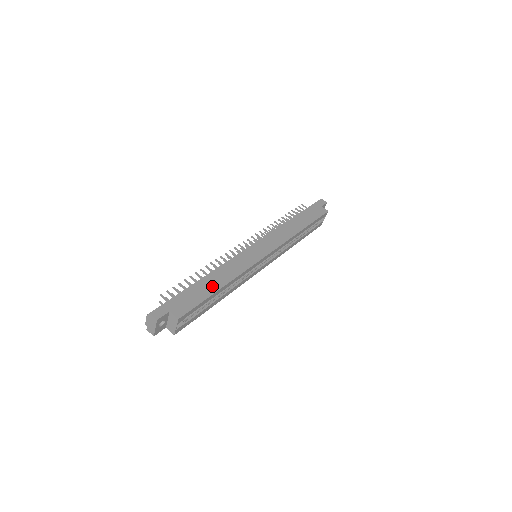
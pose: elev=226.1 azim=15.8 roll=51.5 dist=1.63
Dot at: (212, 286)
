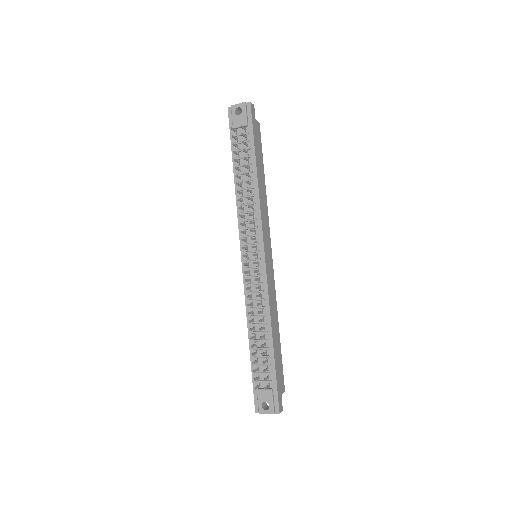
Dot at: (278, 339)
